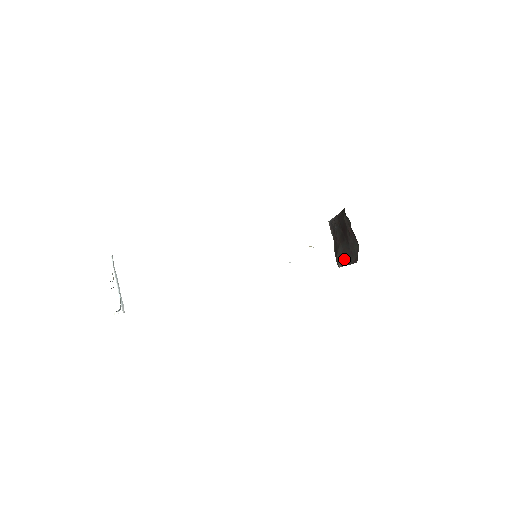
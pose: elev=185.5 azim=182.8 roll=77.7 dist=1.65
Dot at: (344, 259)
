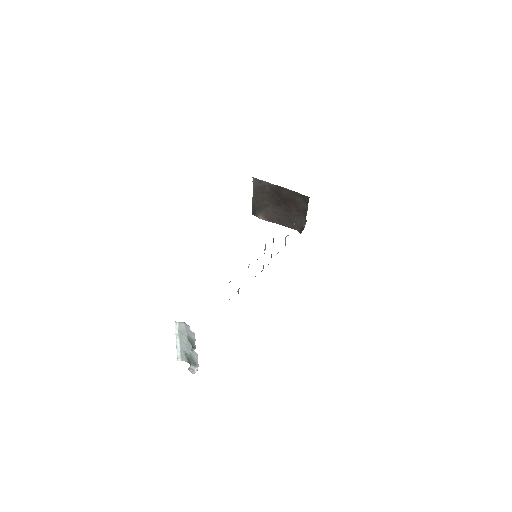
Dot at: (273, 218)
